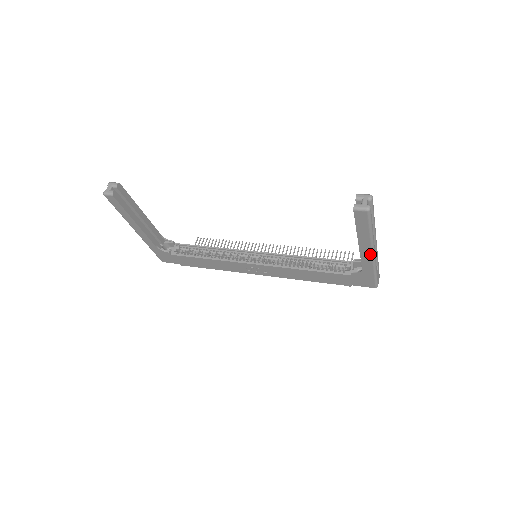
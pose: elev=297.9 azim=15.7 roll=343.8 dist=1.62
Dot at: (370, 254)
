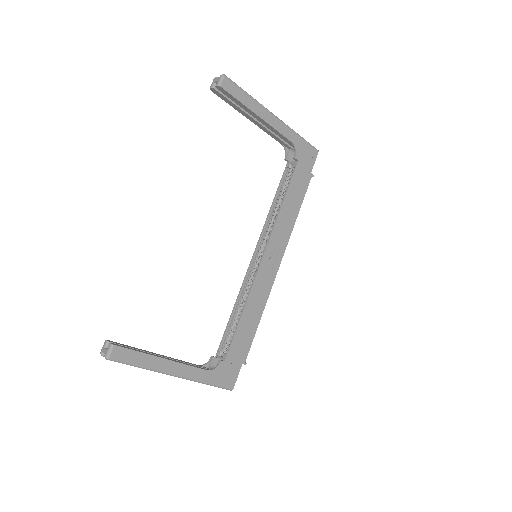
Dot at: (275, 118)
